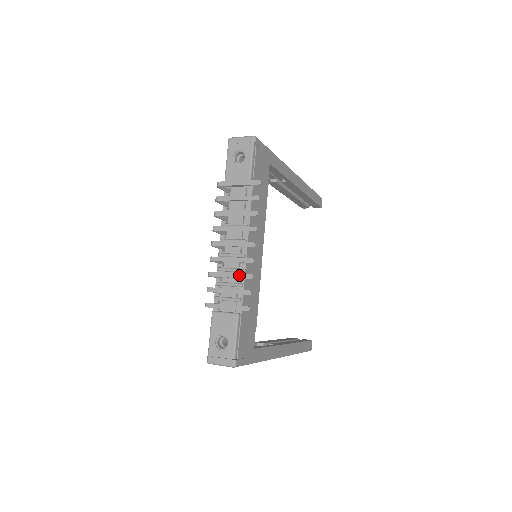
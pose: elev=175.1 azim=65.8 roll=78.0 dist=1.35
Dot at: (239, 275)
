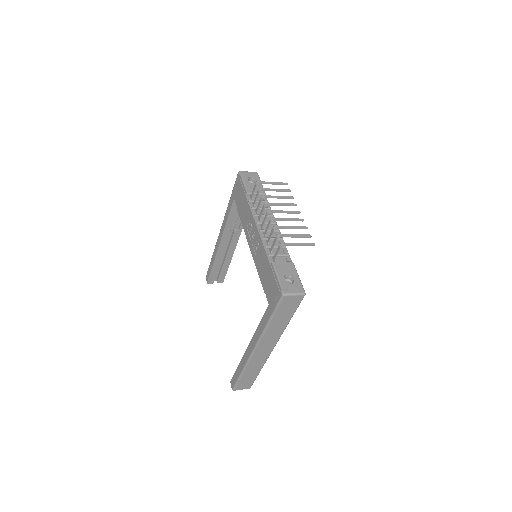
Dot at: (298, 227)
